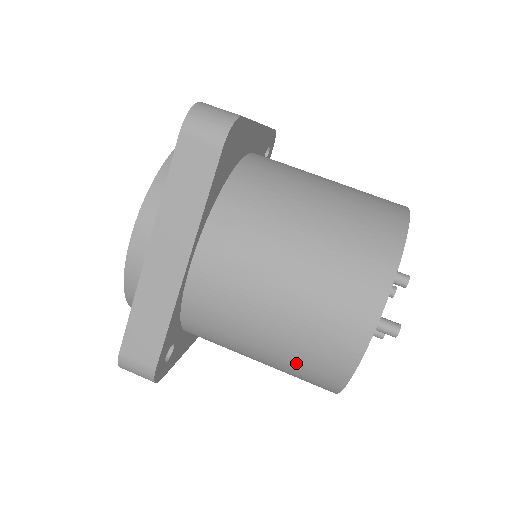
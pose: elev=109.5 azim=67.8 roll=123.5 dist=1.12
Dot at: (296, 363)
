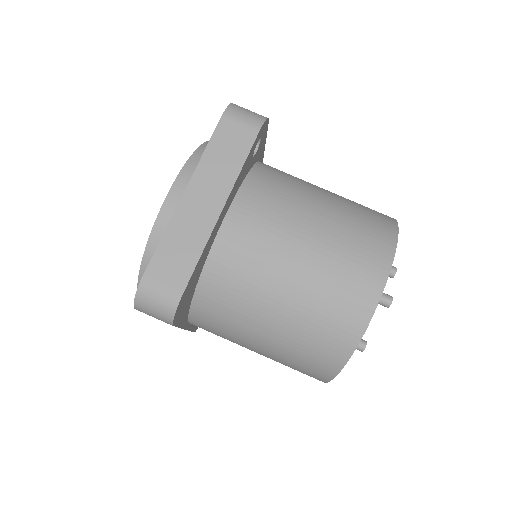
Dot at: occluded
